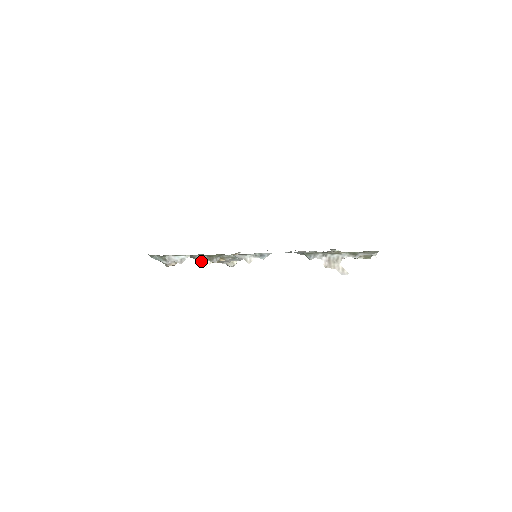
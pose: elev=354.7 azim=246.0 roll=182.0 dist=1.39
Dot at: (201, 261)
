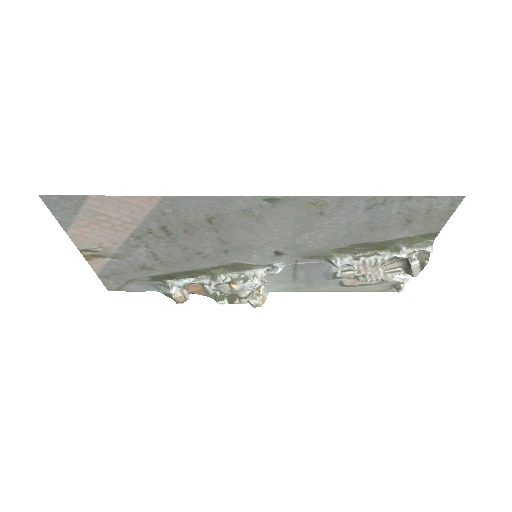
Dot at: (218, 299)
